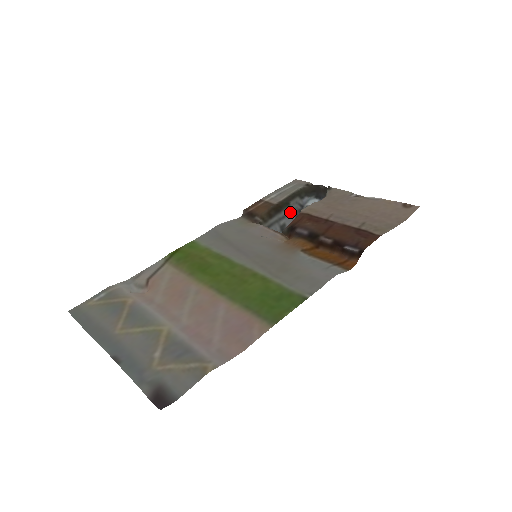
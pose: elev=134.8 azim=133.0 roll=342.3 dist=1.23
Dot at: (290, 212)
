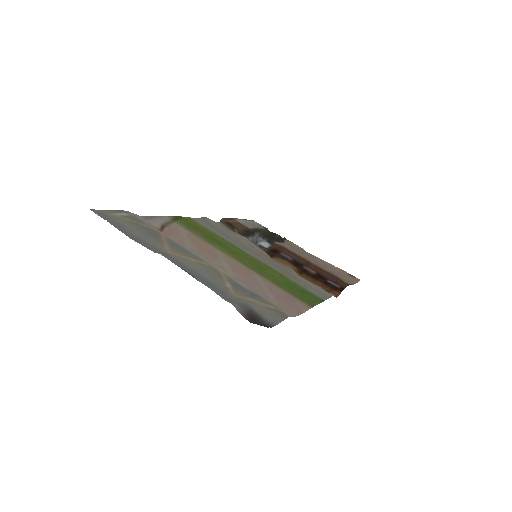
Dot at: occluded
